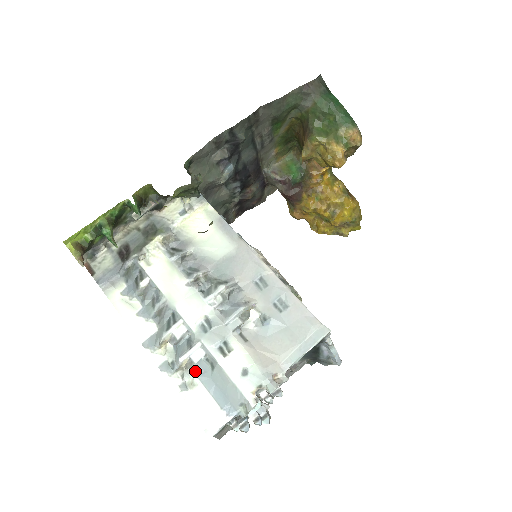
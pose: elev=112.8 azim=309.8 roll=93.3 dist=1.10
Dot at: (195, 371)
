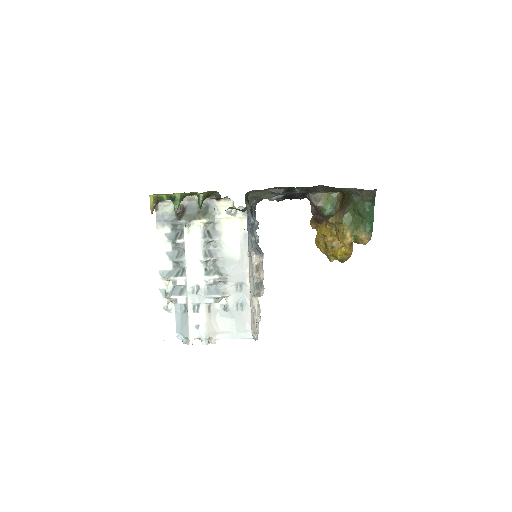
Dot at: (176, 305)
